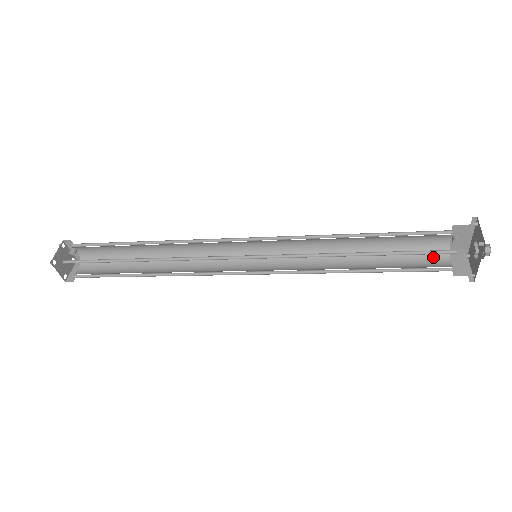
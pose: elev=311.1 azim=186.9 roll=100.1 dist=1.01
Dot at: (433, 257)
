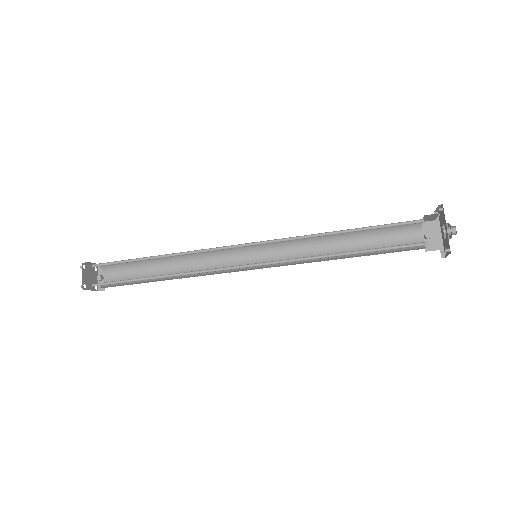
Dot at: (411, 249)
